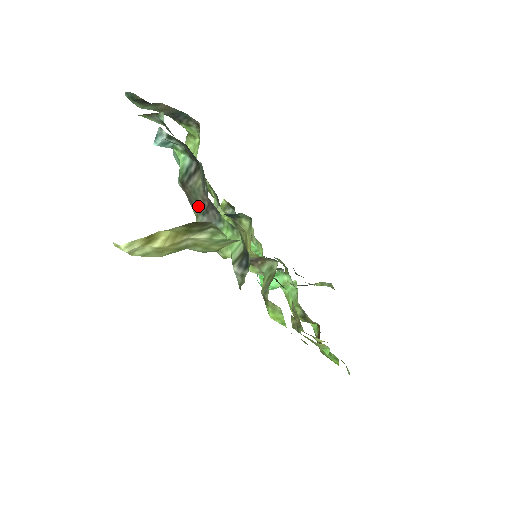
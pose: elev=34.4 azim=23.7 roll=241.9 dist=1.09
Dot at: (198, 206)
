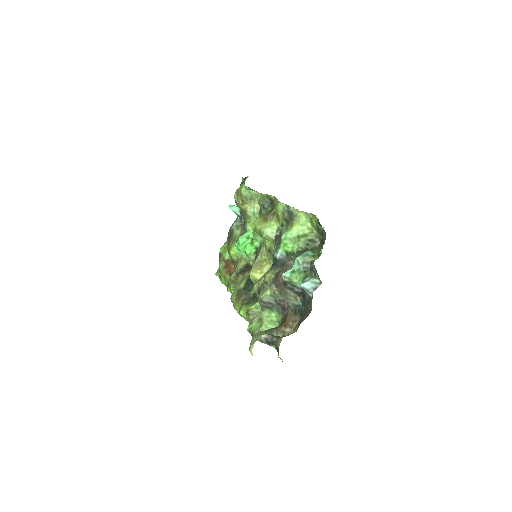
Dot at: (278, 296)
